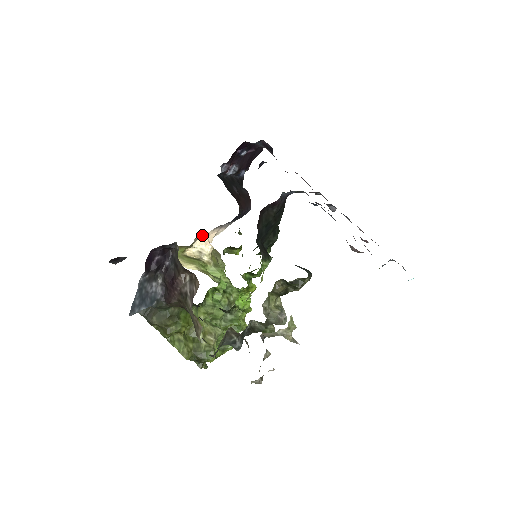
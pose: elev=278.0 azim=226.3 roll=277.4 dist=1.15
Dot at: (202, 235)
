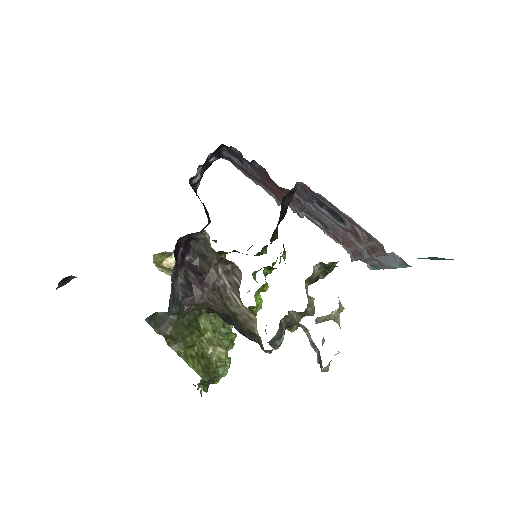
Dot at: occluded
